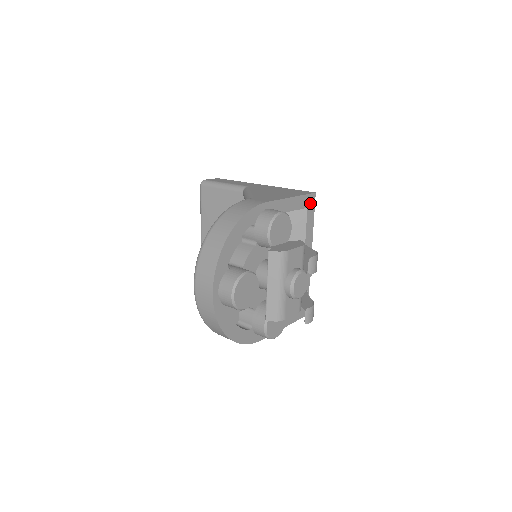
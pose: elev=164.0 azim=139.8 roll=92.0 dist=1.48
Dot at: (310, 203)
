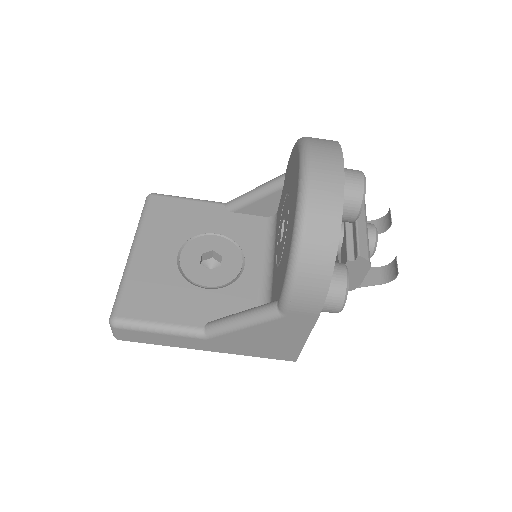
Dot at: occluded
